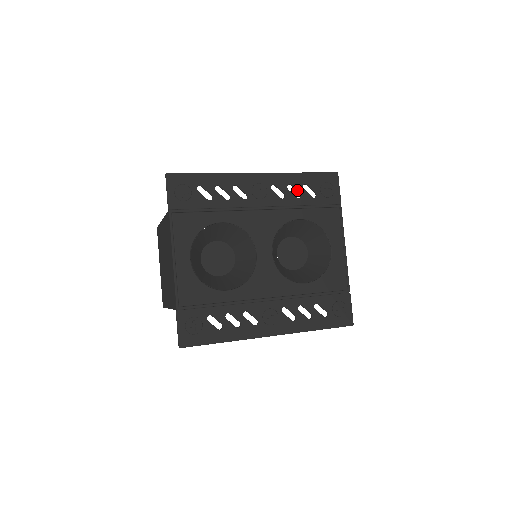
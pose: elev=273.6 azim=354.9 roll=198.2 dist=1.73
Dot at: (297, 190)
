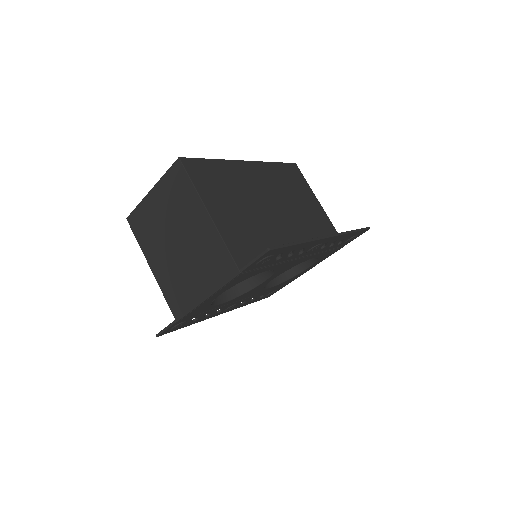
Dot at: occluded
